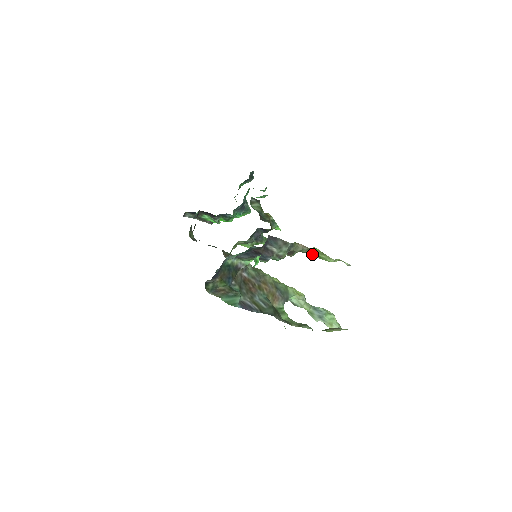
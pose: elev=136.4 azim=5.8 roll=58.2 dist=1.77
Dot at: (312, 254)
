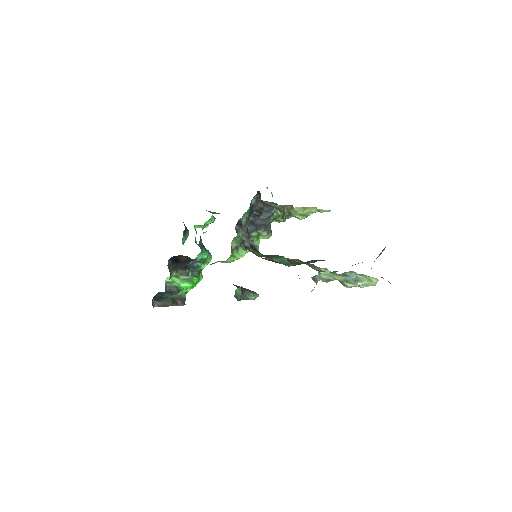
Dot at: (297, 216)
